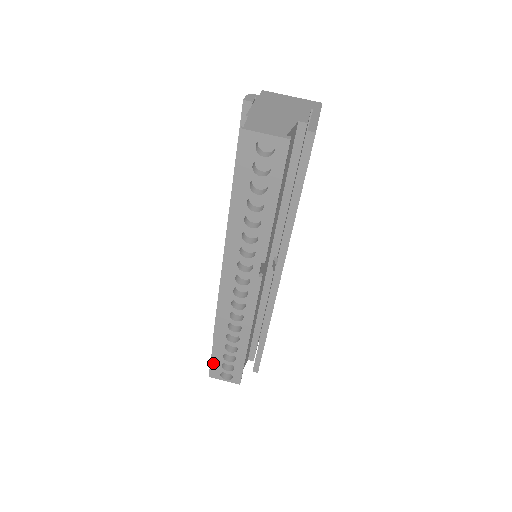
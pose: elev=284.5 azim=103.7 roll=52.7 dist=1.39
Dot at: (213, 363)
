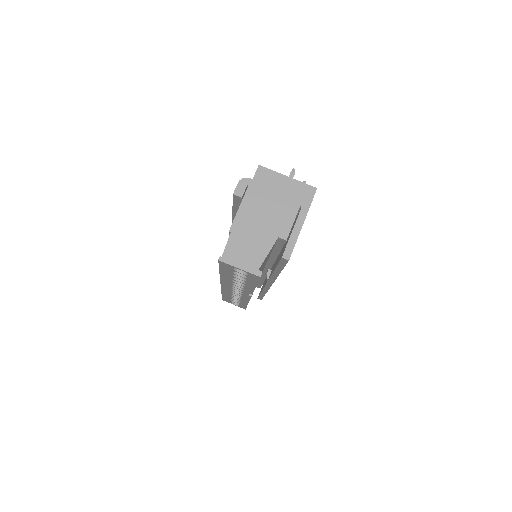
Dot at: (224, 299)
